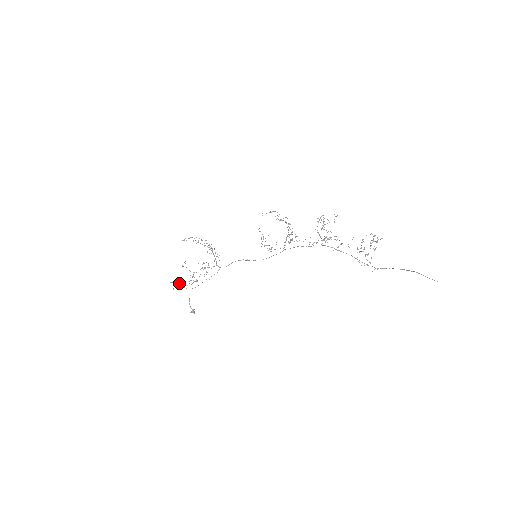
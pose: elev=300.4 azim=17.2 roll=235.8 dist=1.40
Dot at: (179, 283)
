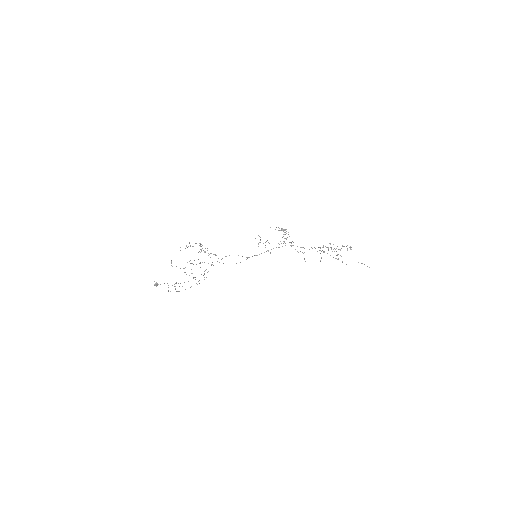
Dot at: occluded
